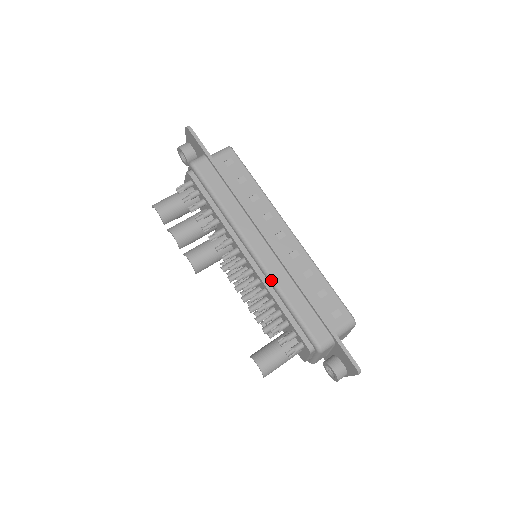
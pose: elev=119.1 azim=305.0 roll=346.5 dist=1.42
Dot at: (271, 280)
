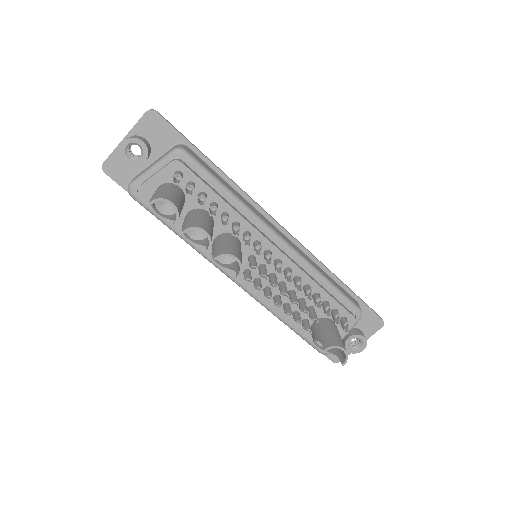
Dot at: (306, 262)
